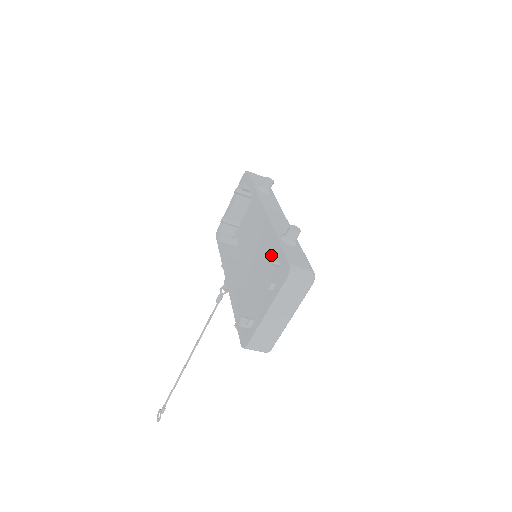
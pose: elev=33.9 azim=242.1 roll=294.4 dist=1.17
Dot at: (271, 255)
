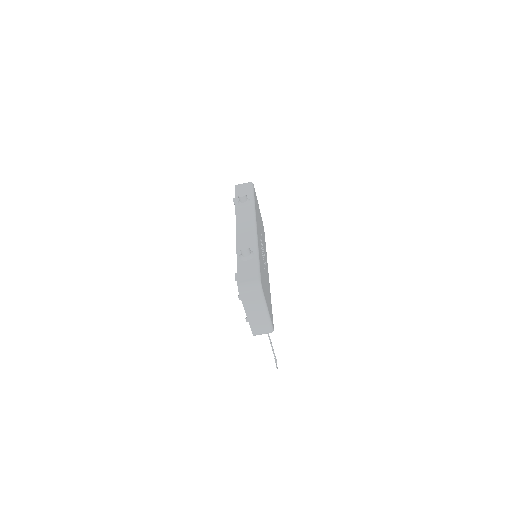
Dot at: (235, 274)
